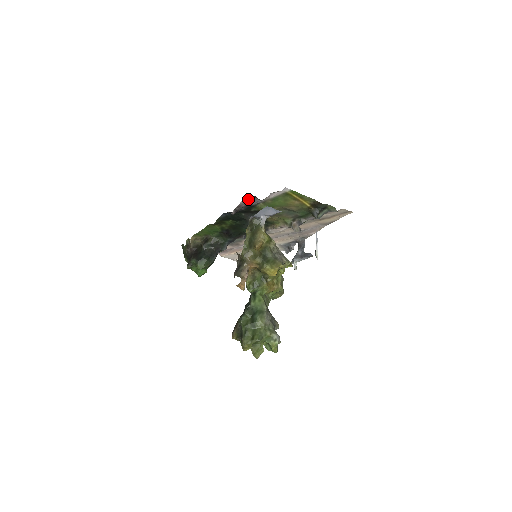
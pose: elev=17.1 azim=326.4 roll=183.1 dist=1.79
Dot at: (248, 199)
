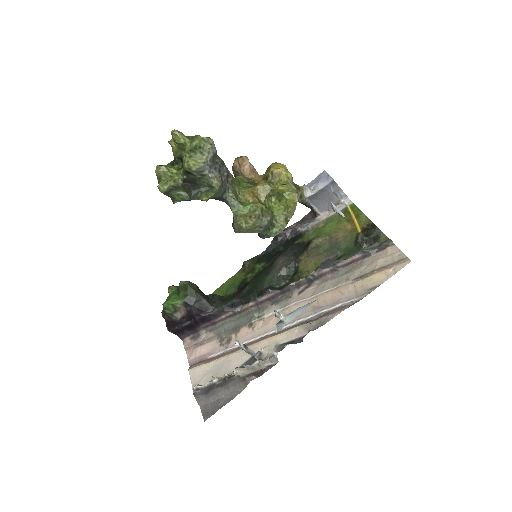
Dot at: (305, 219)
